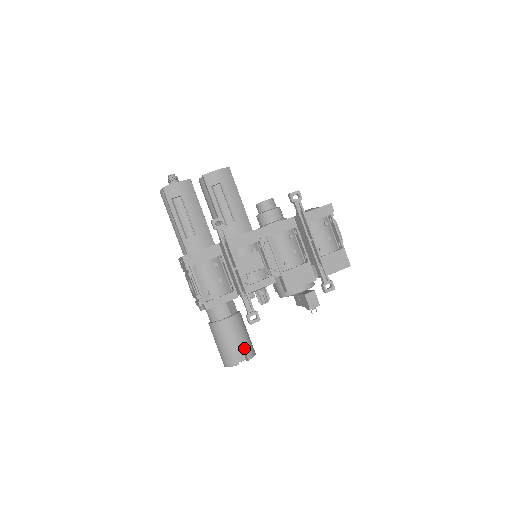
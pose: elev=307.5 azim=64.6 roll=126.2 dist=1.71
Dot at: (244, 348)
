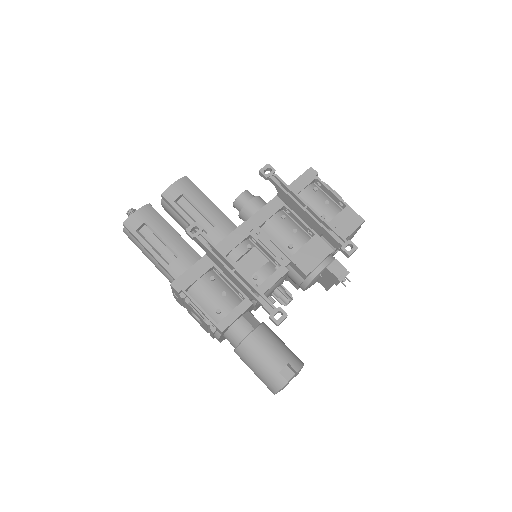
Dot at: (286, 360)
